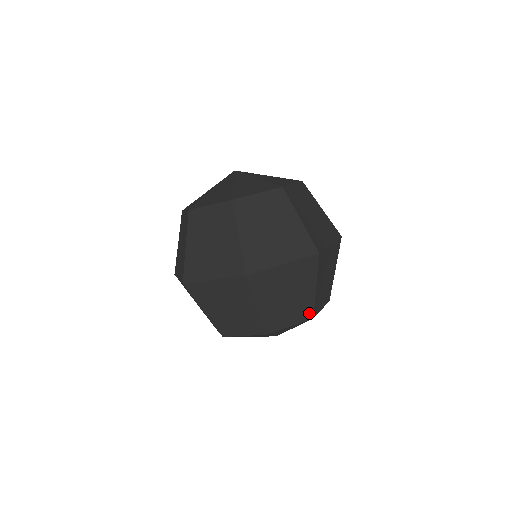
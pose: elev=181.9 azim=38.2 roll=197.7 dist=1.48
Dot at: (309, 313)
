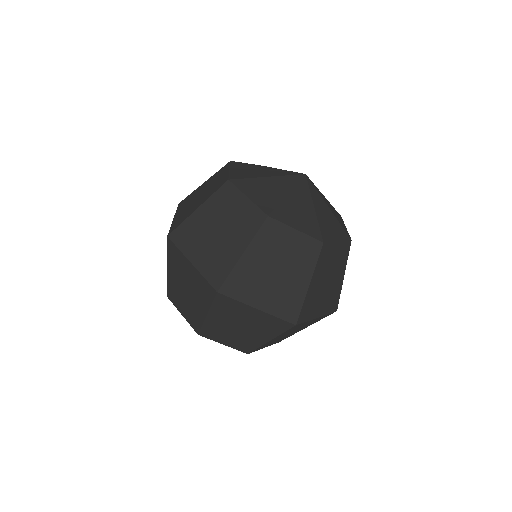
Dot at: (197, 326)
